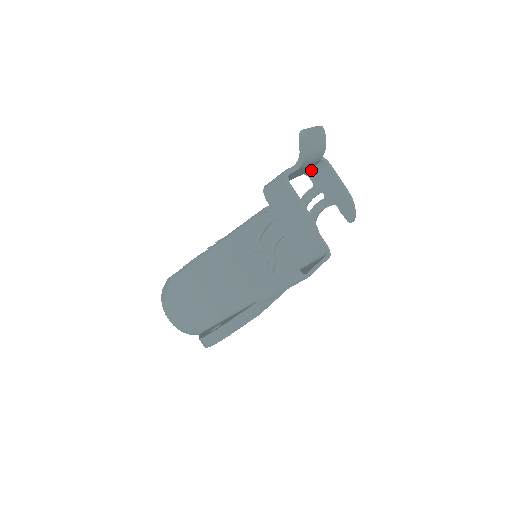
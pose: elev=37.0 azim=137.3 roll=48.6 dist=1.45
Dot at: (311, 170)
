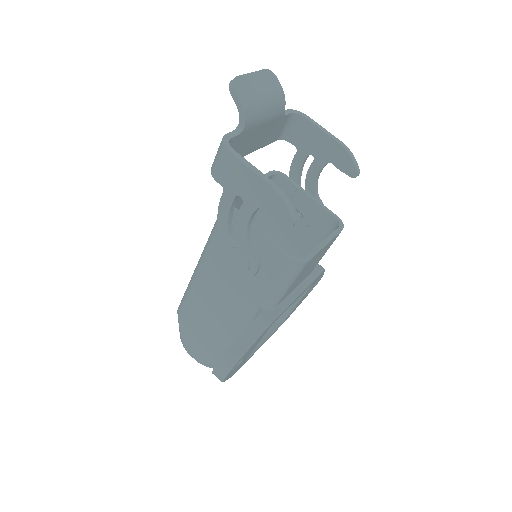
Dot at: (285, 131)
